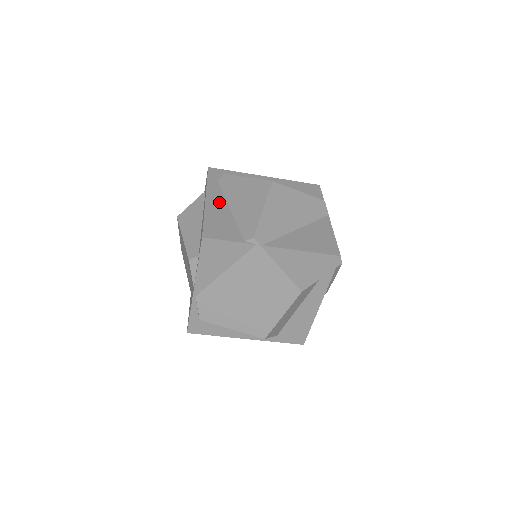
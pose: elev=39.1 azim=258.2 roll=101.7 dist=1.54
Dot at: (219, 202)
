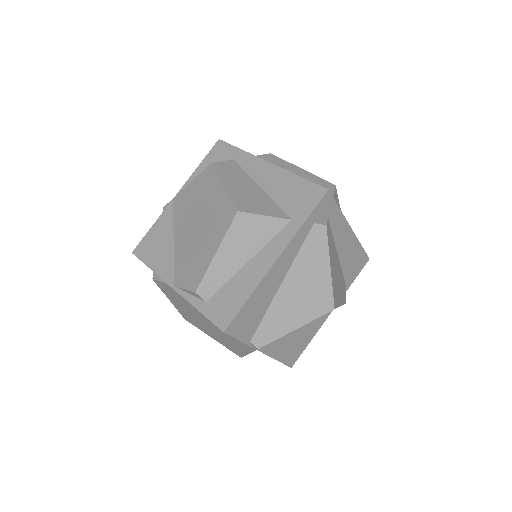
Dot at: (281, 271)
